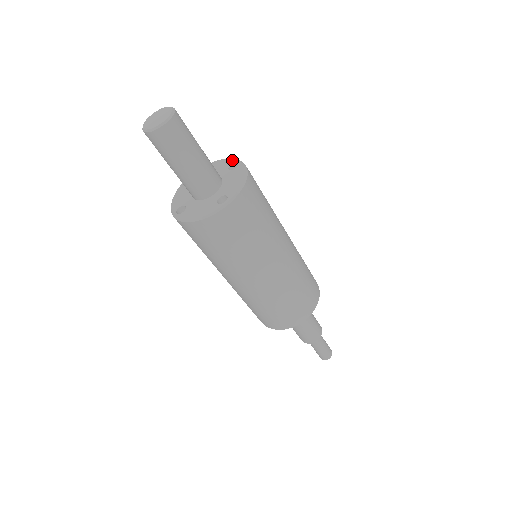
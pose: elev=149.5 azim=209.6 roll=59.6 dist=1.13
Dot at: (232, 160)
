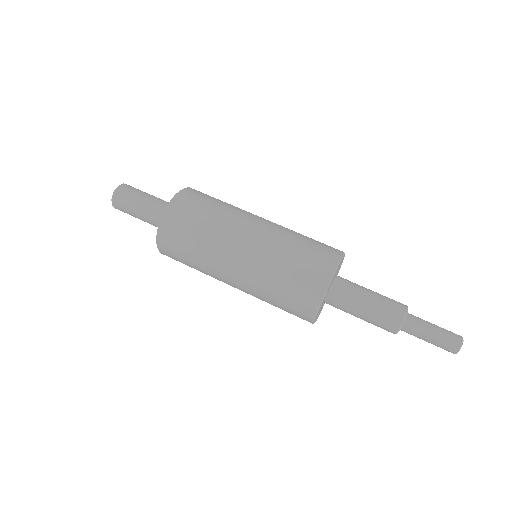
Dot at: occluded
